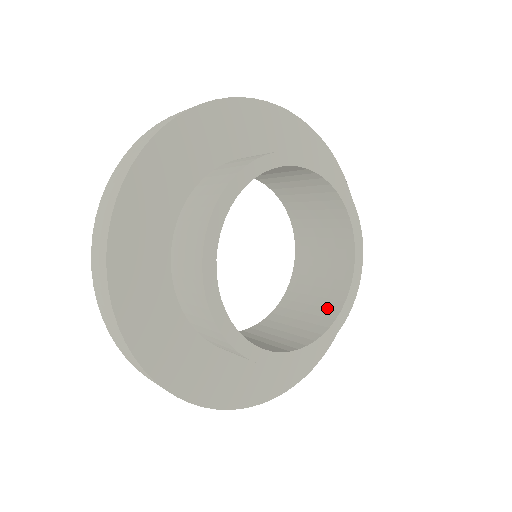
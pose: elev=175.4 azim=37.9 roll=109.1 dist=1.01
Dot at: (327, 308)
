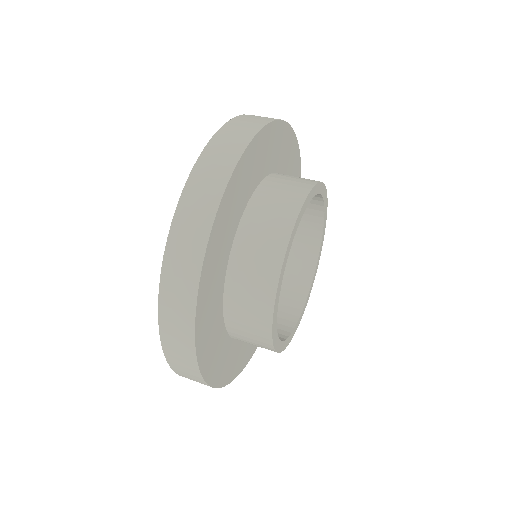
Dot at: (292, 299)
